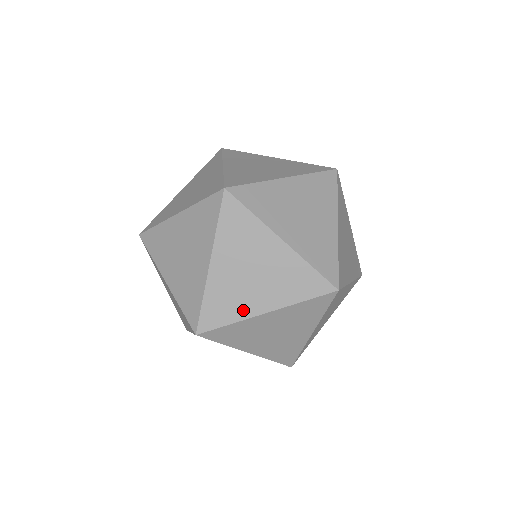
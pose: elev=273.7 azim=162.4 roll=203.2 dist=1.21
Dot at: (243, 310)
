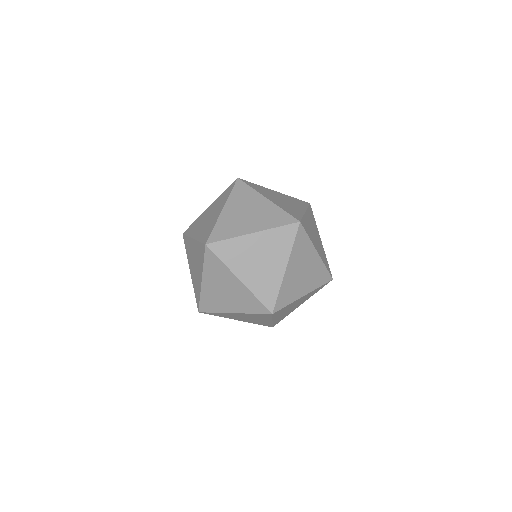
Dot at: (238, 231)
